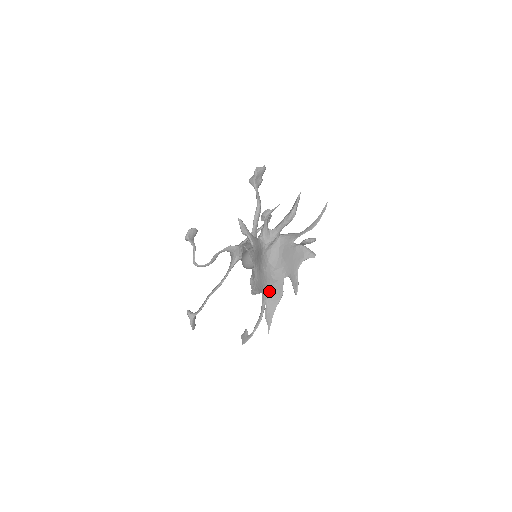
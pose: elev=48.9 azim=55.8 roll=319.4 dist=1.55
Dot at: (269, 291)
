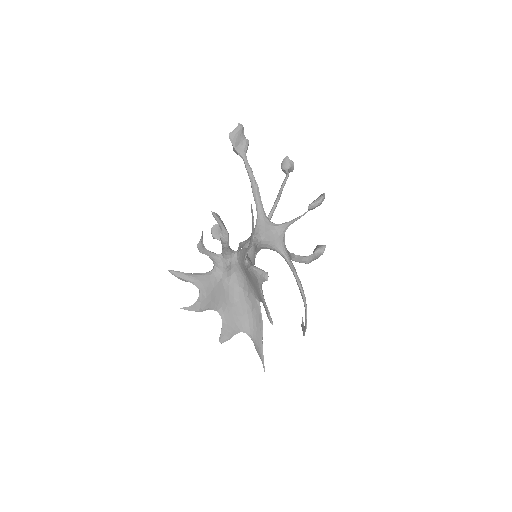
Dot at: (248, 325)
